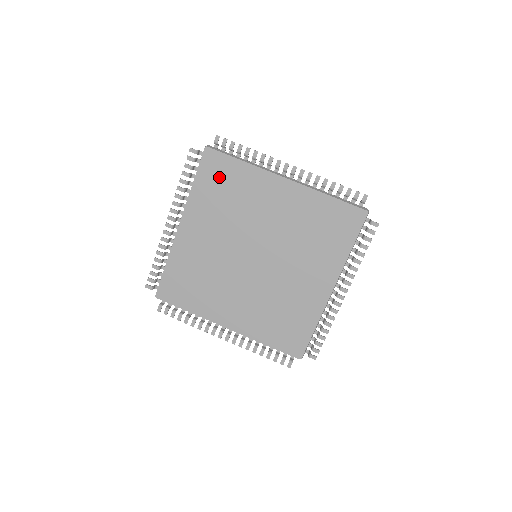
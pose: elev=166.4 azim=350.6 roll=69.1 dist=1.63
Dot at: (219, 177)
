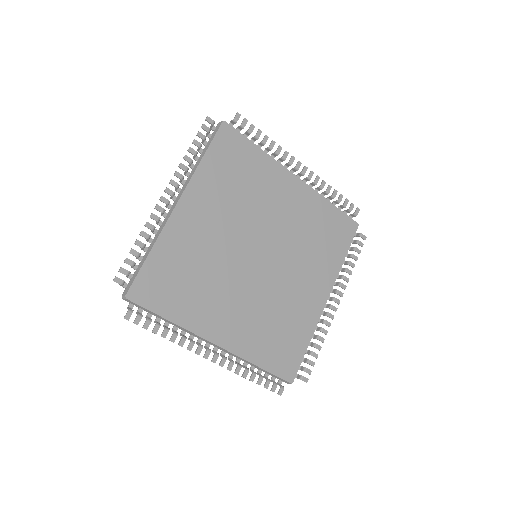
Dot at: (233, 157)
